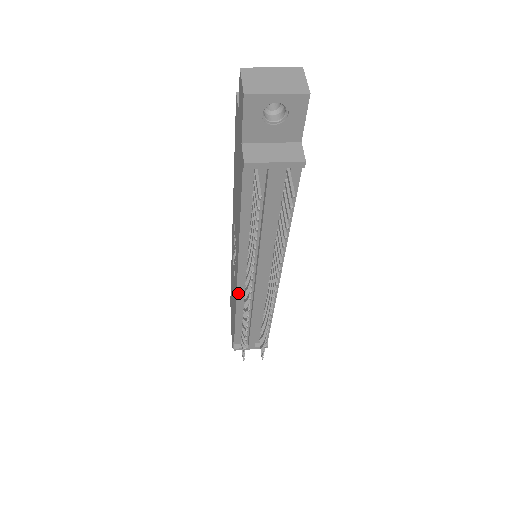
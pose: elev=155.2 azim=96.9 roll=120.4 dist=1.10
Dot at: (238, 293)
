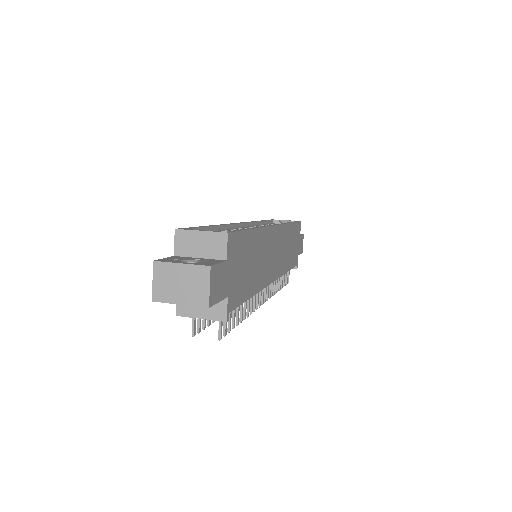
Dot at: occluded
